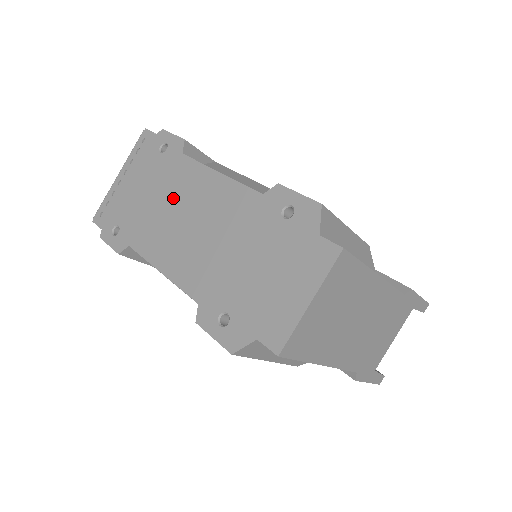
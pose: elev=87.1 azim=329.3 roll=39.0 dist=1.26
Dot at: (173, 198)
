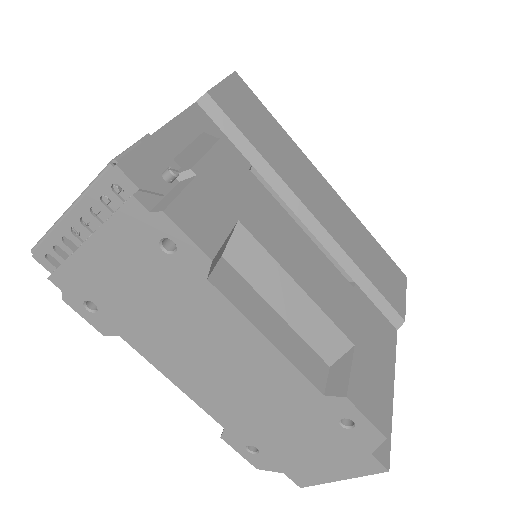
Dot at: (190, 326)
